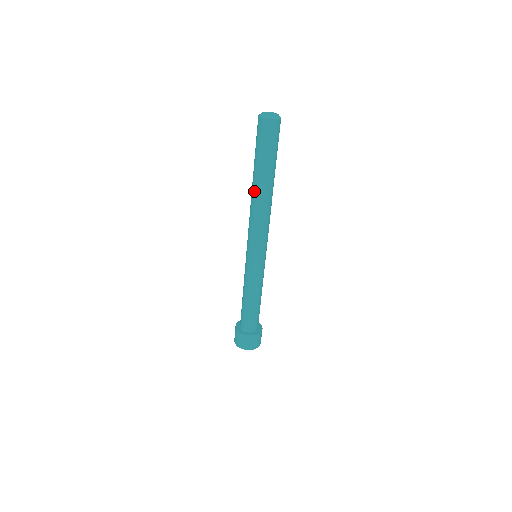
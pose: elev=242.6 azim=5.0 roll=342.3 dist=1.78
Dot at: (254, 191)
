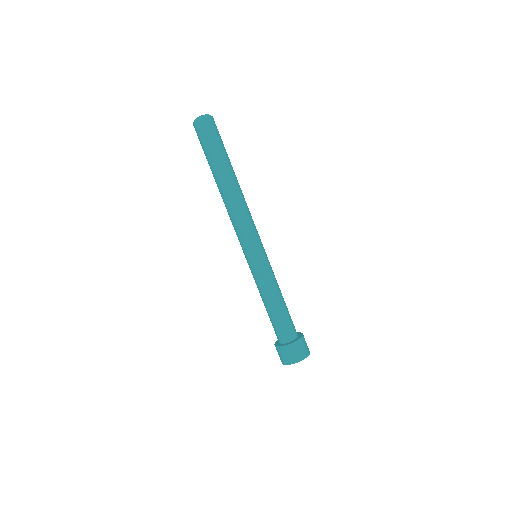
Dot at: (219, 191)
